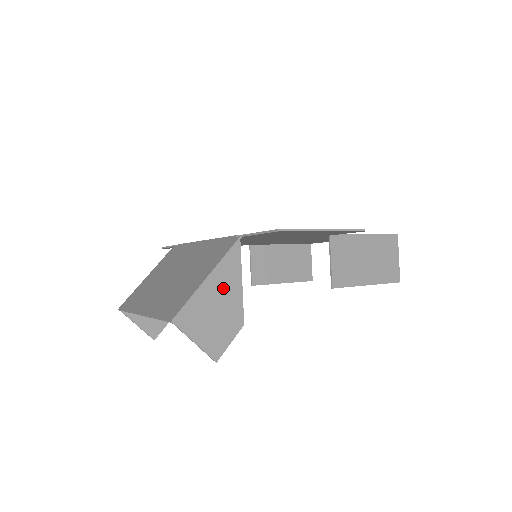
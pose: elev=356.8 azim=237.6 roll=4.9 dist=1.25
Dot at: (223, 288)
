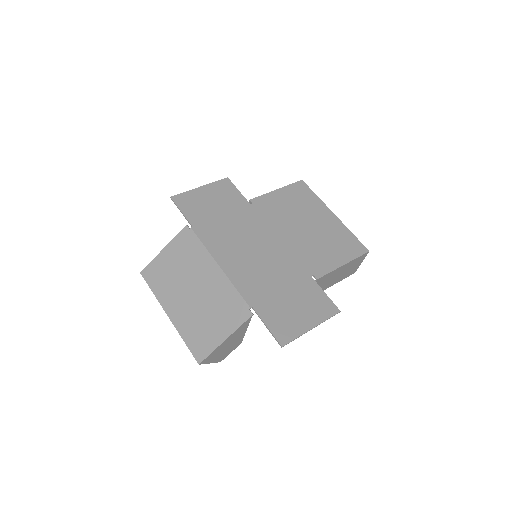
Dot at: (234, 338)
